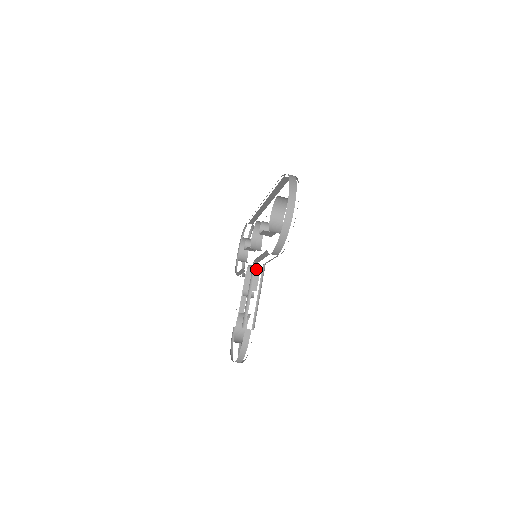
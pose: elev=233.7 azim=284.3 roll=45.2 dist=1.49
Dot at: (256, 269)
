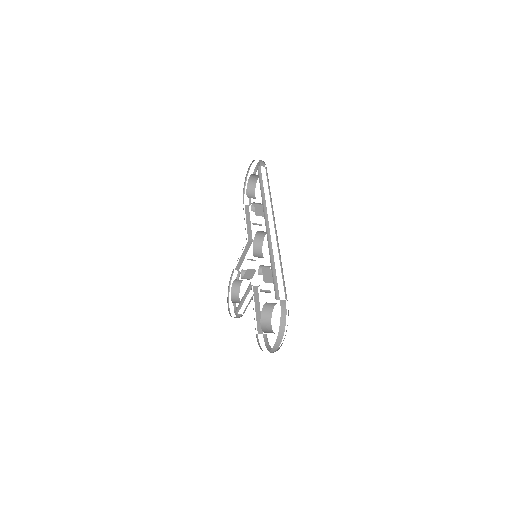
Dot at: occluded
